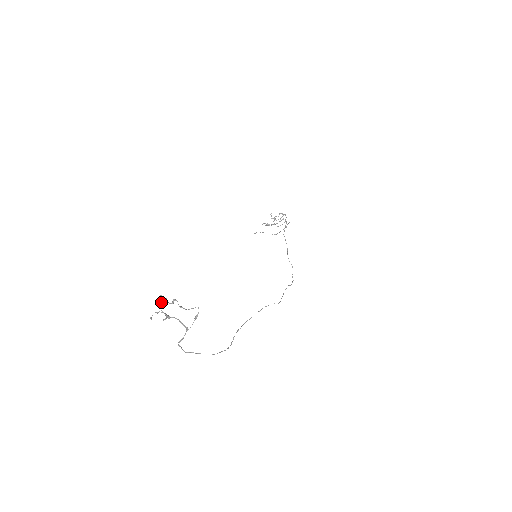
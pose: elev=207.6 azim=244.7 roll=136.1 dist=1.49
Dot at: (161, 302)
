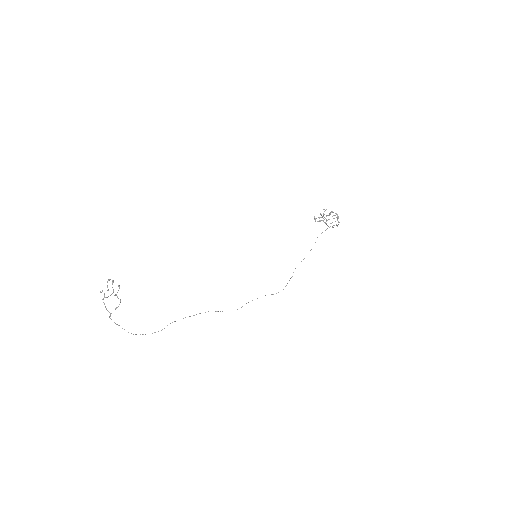
Dot at: (112, 283)
